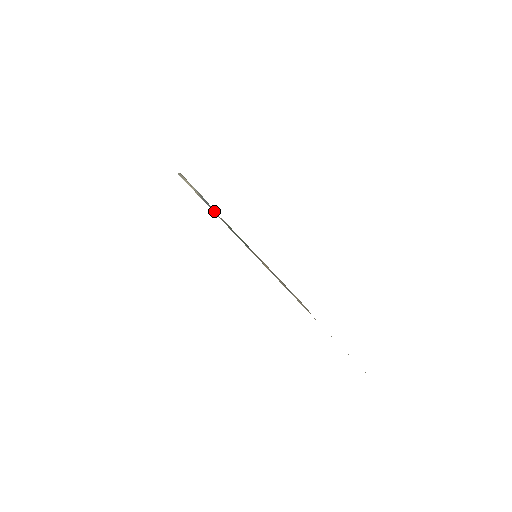
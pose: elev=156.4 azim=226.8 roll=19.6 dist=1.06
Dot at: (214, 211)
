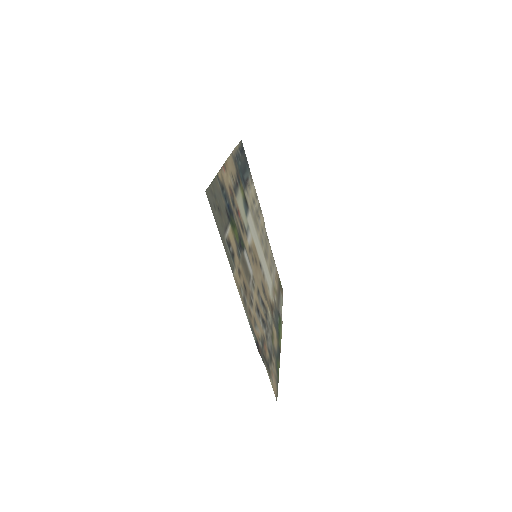
Dot at: (240, 156)
